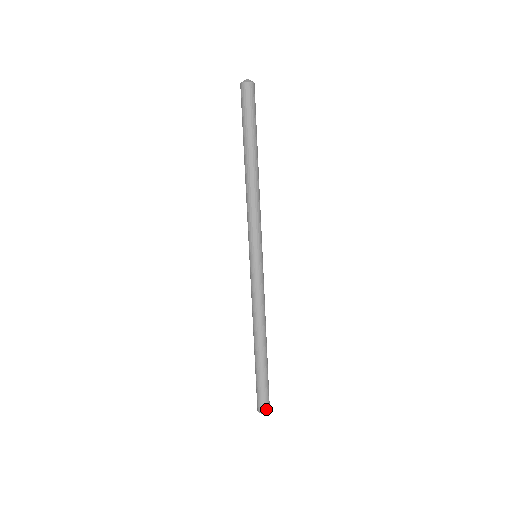
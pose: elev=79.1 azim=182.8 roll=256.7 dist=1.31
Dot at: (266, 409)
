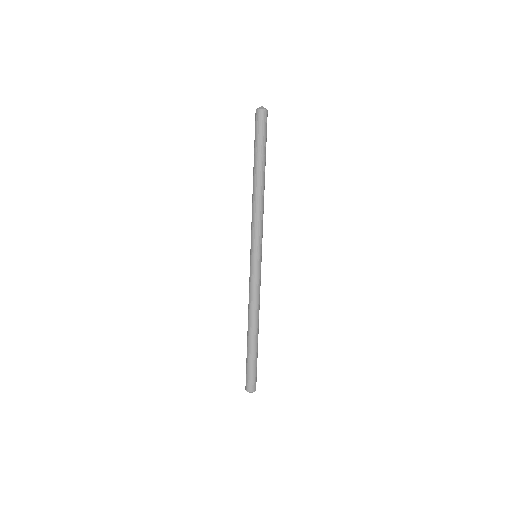
Dot at: (254, 388)
